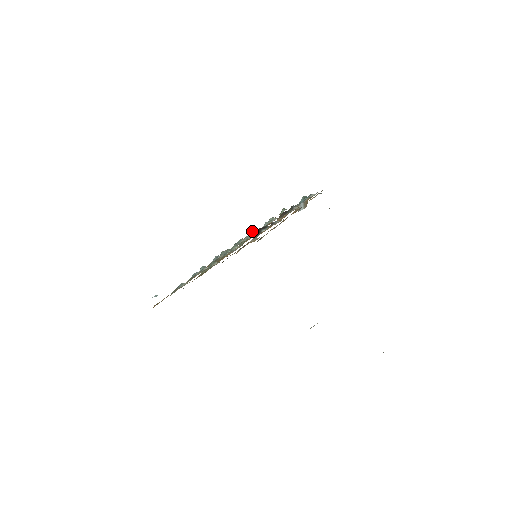
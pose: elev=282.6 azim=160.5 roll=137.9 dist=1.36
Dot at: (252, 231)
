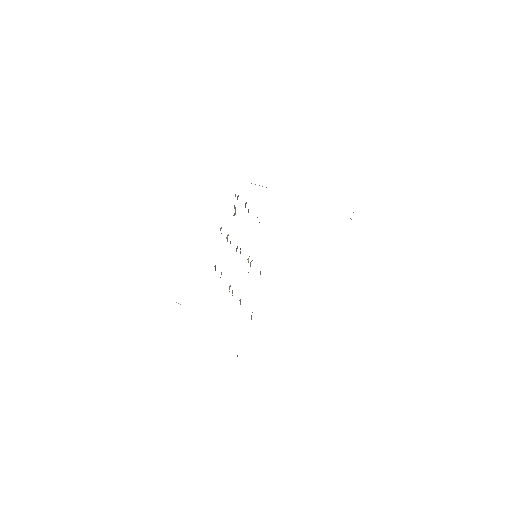
Dot at: occluded
